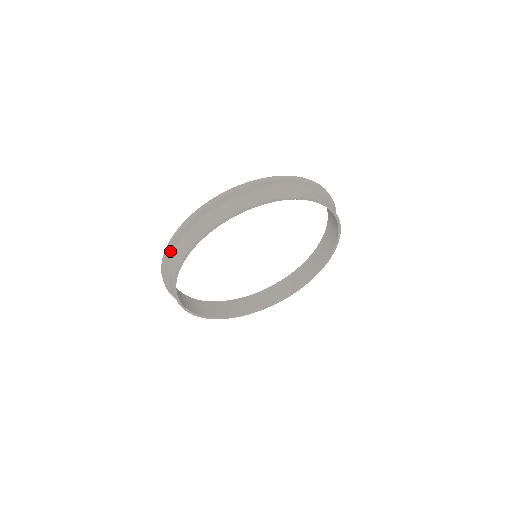
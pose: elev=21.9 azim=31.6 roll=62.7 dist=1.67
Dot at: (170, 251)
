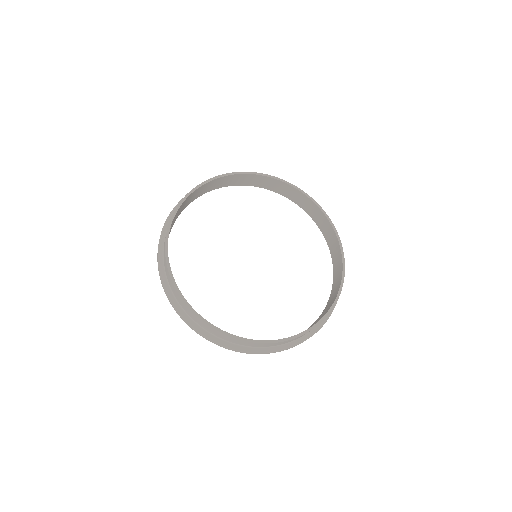
Dot at: (160, 256)
